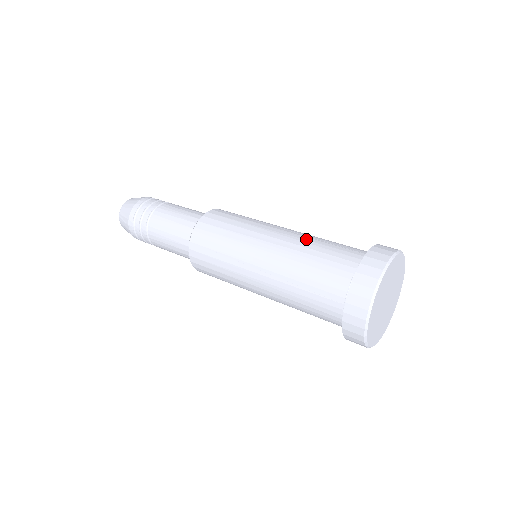
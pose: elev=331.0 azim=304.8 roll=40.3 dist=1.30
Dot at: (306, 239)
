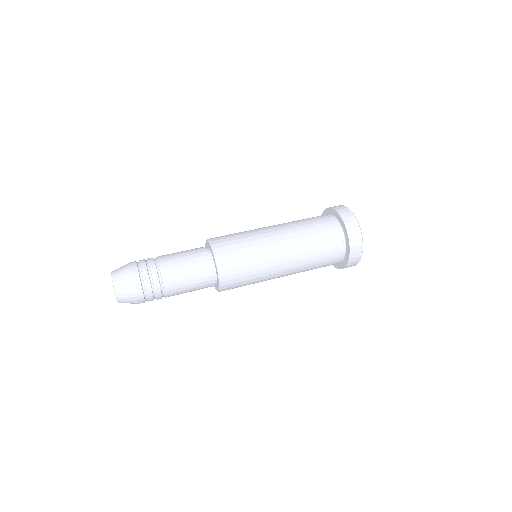
Dot at: (302, 238)
